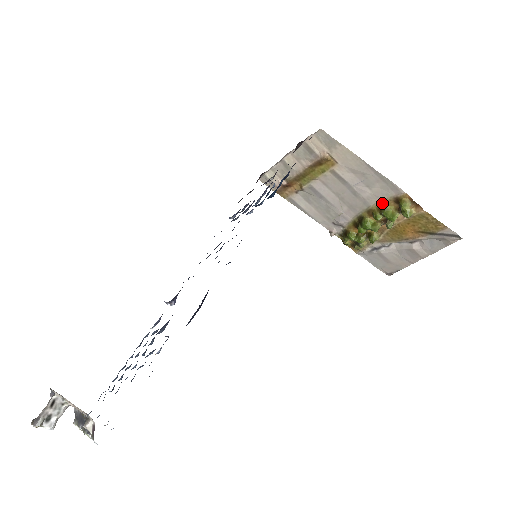
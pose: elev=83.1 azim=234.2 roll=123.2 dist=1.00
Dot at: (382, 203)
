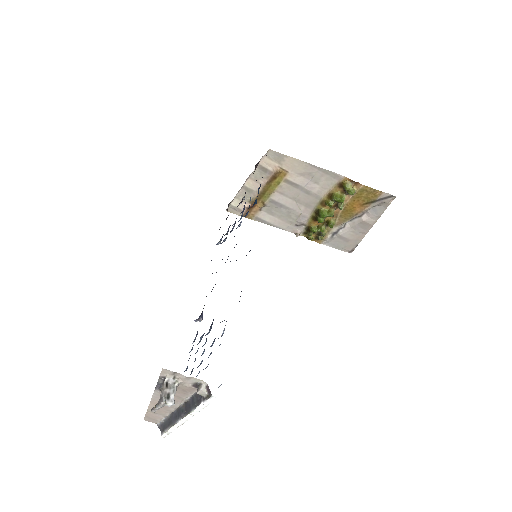
Dot at: (330, 192)
